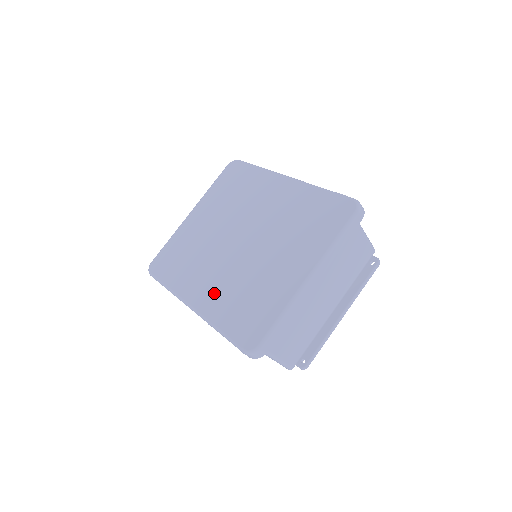
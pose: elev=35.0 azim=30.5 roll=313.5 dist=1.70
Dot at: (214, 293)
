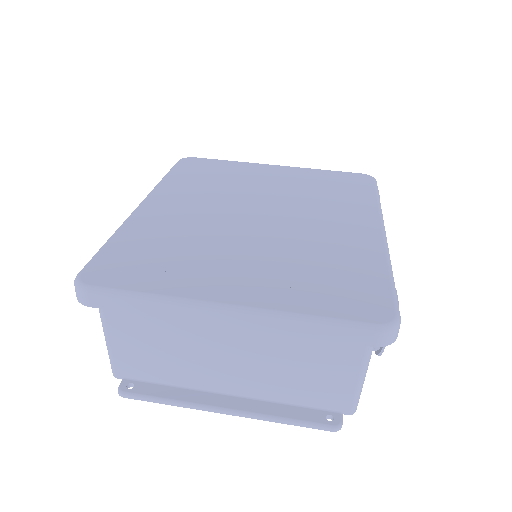
Dot at: (167, 217)
